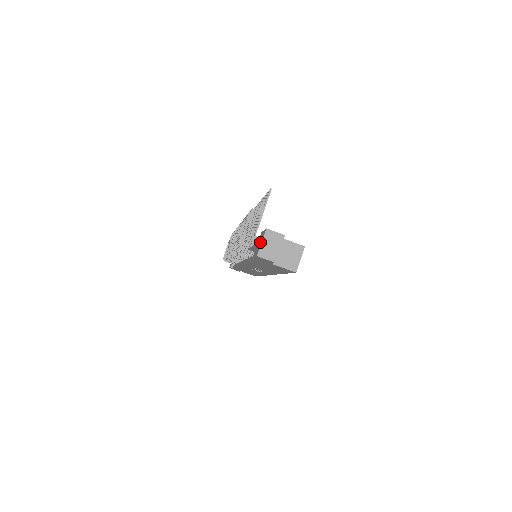
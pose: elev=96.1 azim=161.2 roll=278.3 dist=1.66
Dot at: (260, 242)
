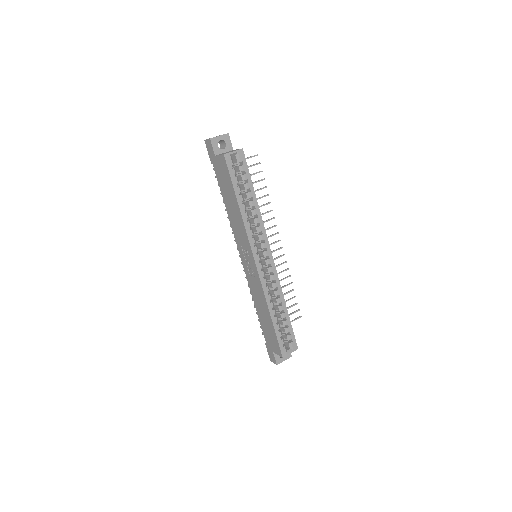
Dot at: occluded
